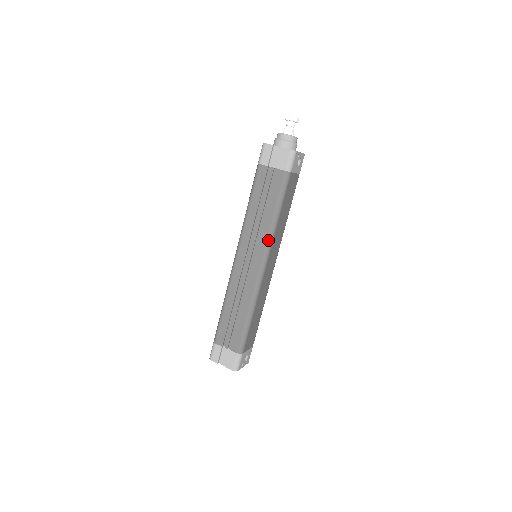
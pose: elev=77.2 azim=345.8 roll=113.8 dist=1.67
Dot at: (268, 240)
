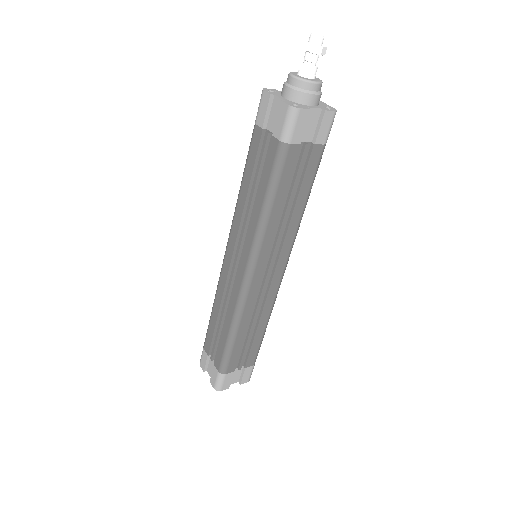
Dot at: (294, 240)
